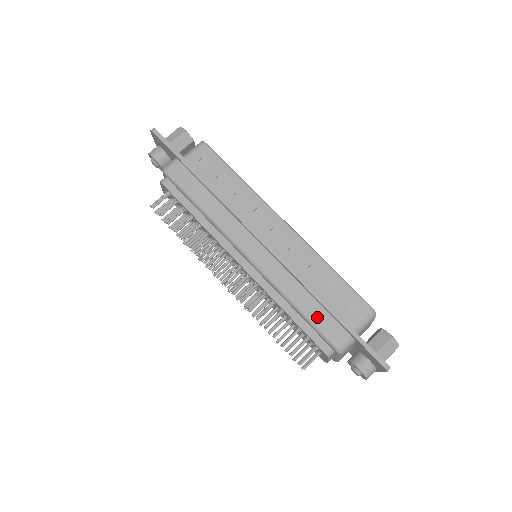
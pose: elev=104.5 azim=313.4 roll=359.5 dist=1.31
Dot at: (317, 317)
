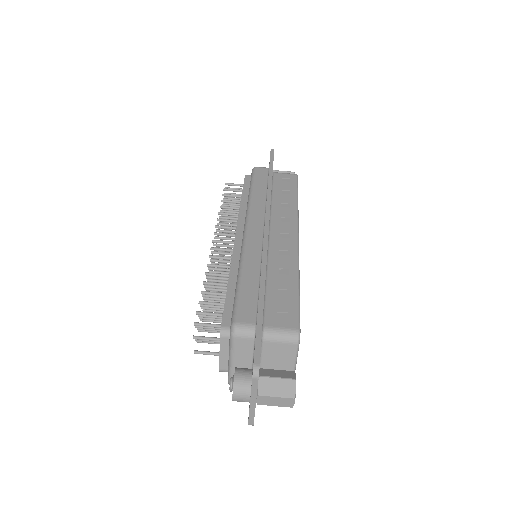
Dot at: (246, 293)
